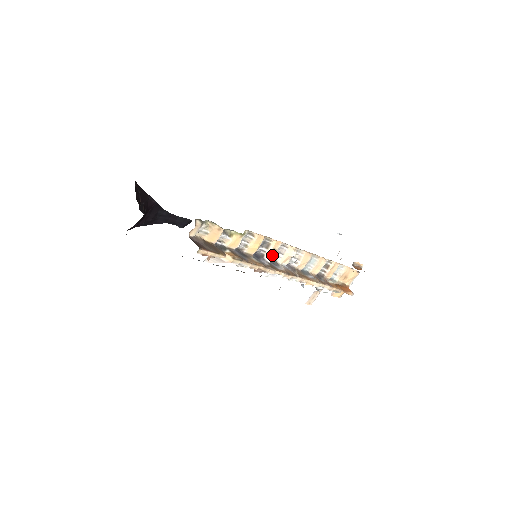
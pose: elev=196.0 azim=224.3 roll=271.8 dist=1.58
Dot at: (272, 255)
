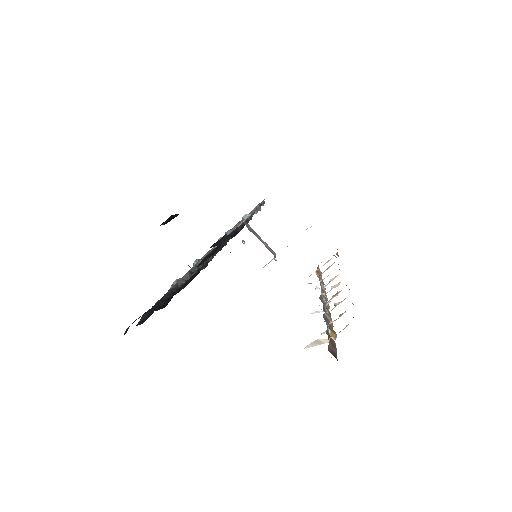
Dot at: (332, 299)
